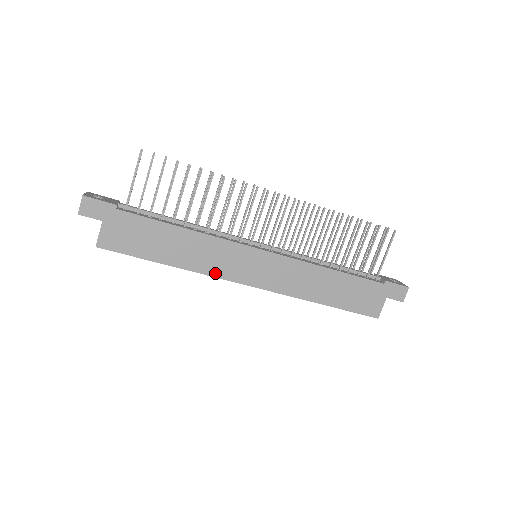
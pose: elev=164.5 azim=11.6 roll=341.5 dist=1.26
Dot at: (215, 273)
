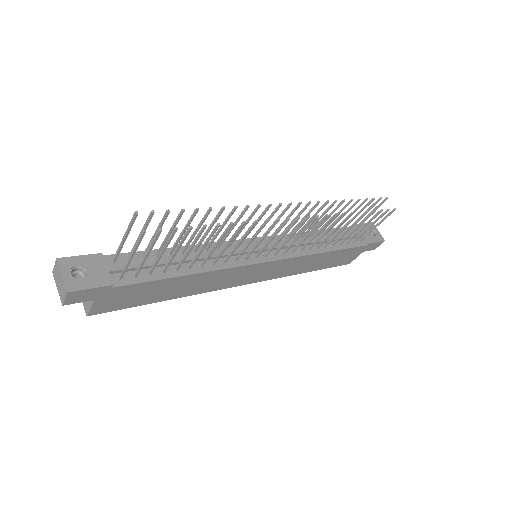
Dot at: (216, 288)
